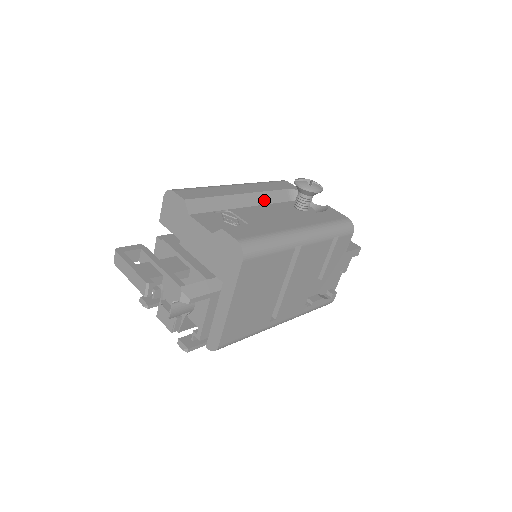
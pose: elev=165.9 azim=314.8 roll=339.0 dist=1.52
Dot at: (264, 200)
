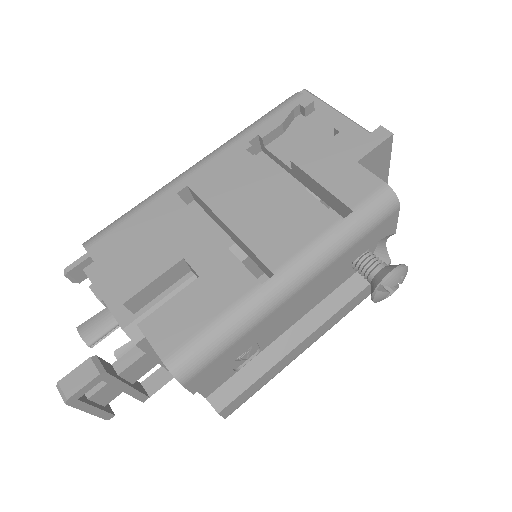
Dot at: occluded
